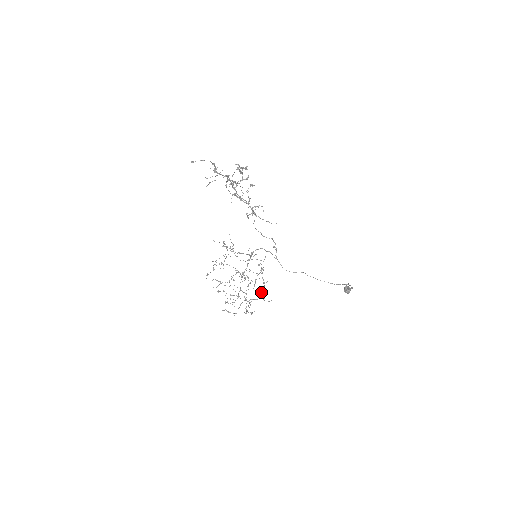
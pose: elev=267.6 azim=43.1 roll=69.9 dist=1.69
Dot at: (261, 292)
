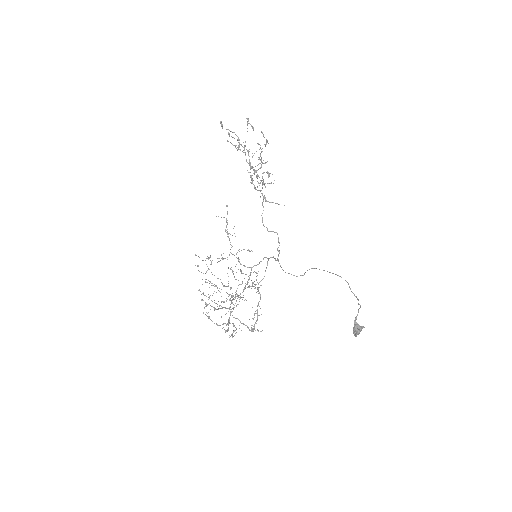
Dot at: occluded
